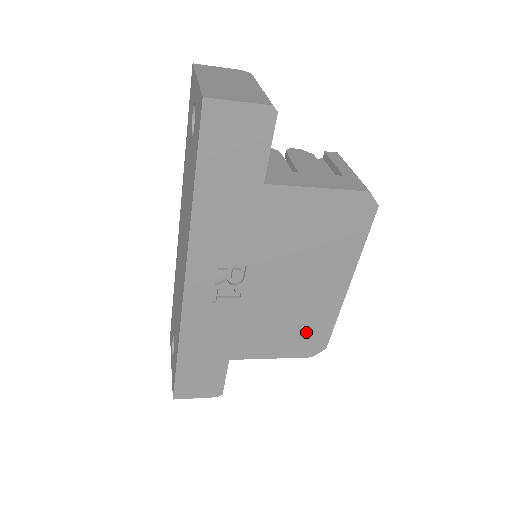
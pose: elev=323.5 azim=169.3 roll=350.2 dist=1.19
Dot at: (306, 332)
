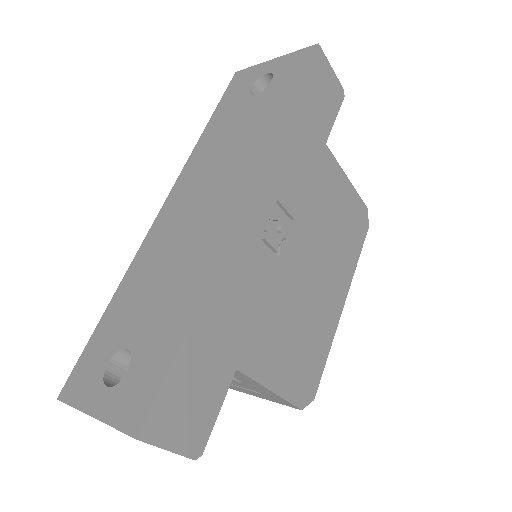
Dot at: (307, 358)
